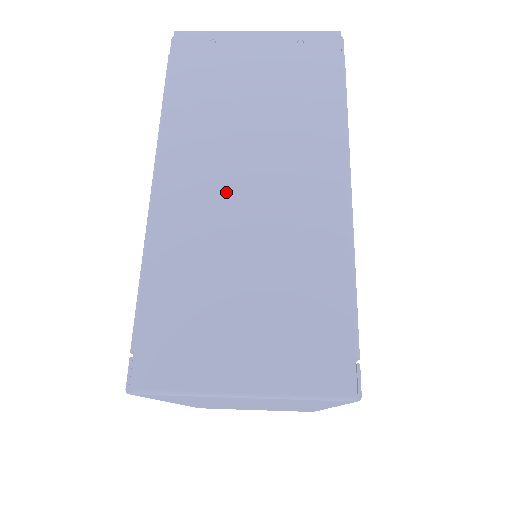
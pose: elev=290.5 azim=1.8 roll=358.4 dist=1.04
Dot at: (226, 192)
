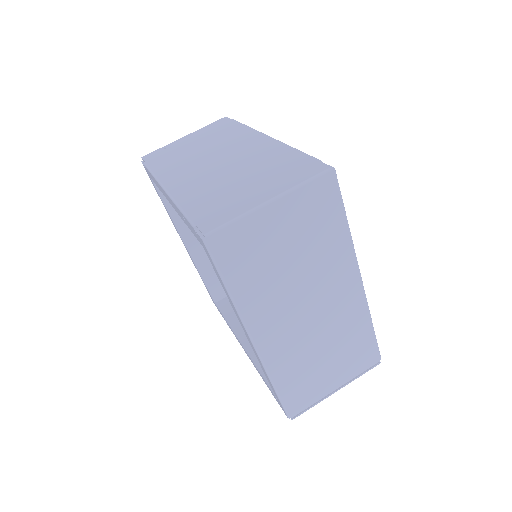
Dot at: (206, 169)
